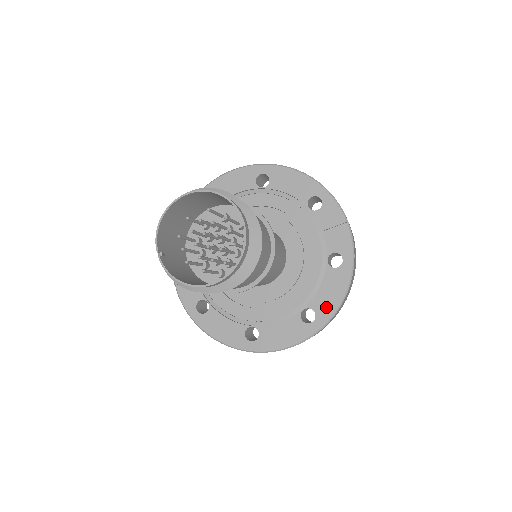
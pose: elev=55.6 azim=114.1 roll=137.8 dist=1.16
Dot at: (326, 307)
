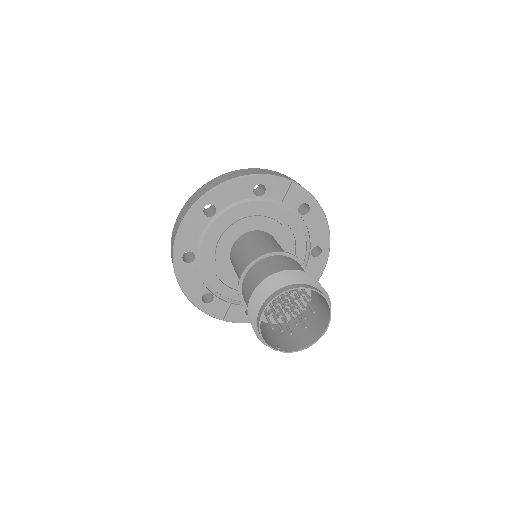
Dot at: (322, 237)
